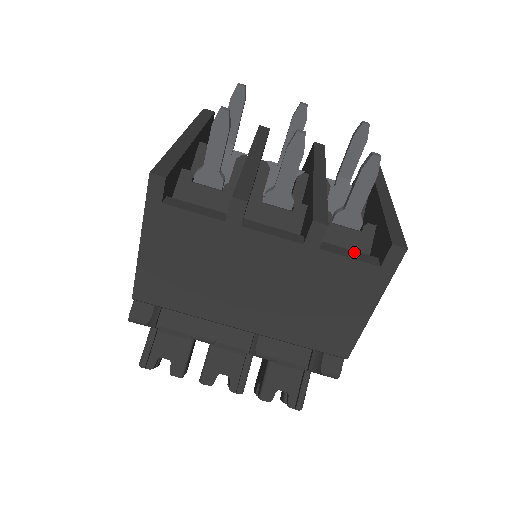
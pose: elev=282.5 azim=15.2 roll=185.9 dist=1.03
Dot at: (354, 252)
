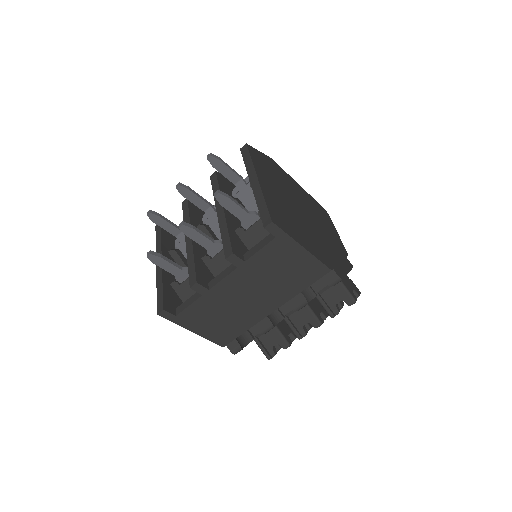
Dot at: (261, 242)
